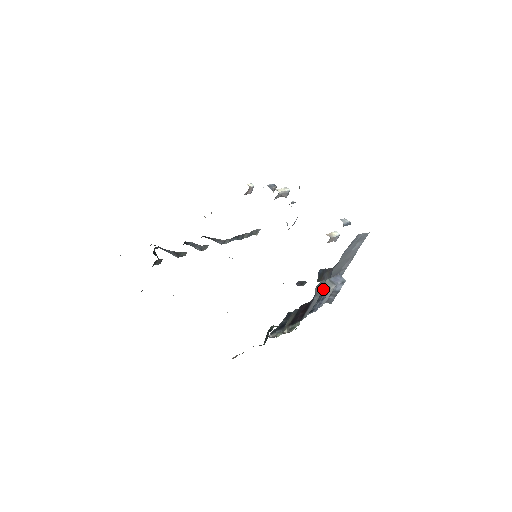
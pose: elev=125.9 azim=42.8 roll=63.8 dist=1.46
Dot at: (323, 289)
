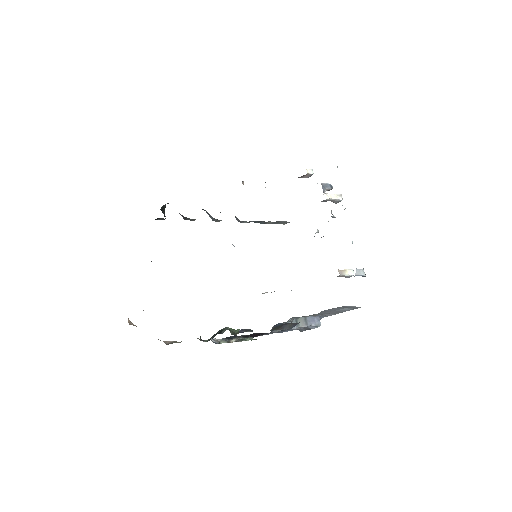
Dot at: occluded
